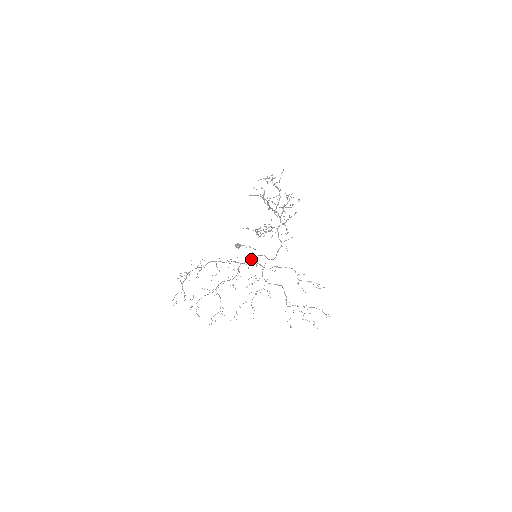
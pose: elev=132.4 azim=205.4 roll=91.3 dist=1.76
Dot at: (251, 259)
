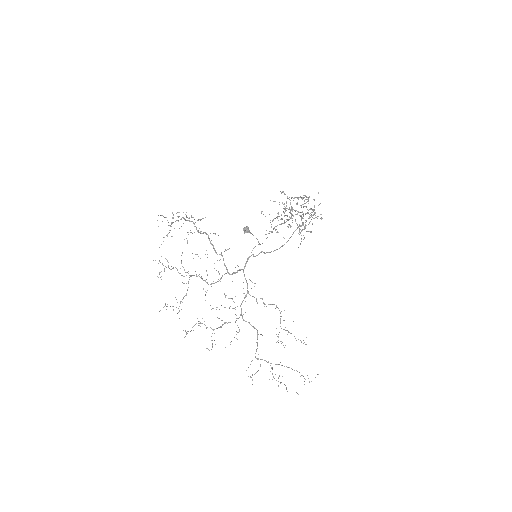
Dot at: occluded
